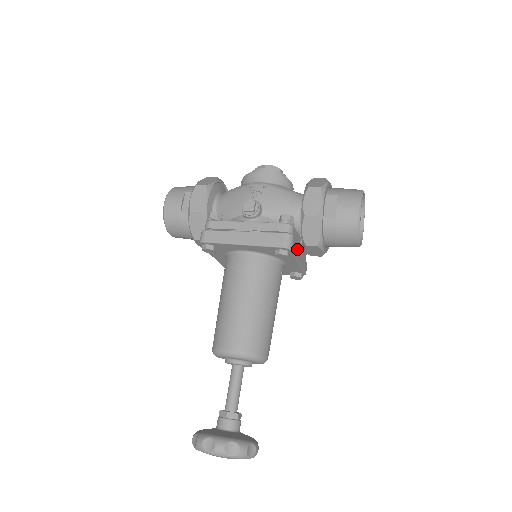
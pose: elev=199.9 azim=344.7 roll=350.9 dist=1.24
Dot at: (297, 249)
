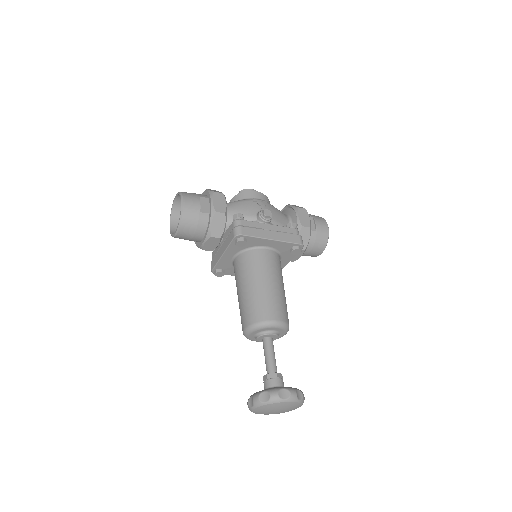
Dot at: occluded
